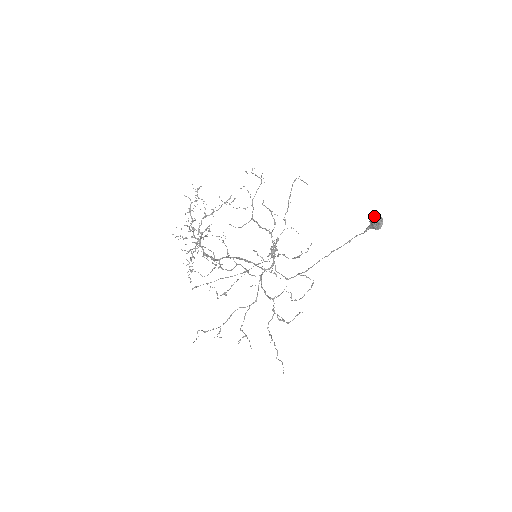
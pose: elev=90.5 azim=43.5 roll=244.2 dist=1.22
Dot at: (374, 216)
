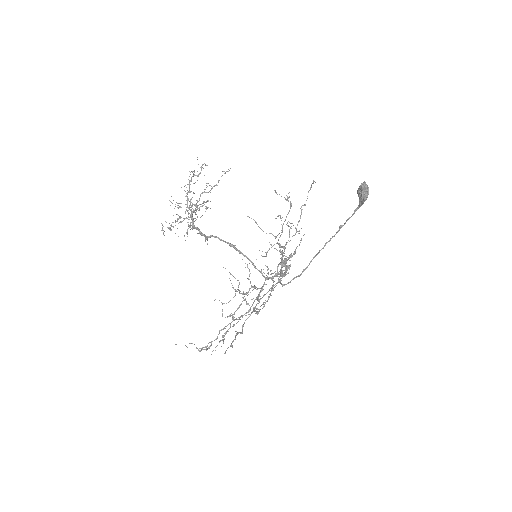
Dot at: (360, 185)
